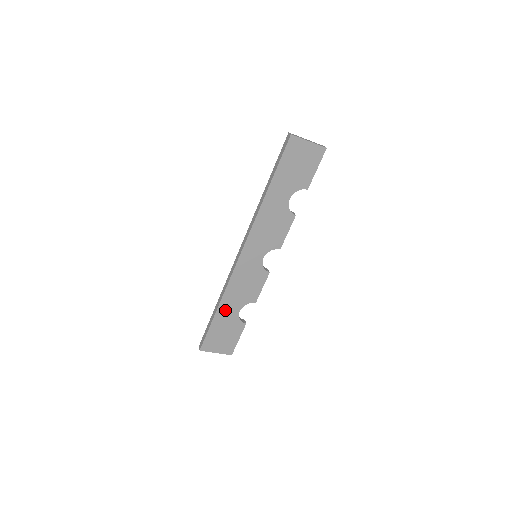
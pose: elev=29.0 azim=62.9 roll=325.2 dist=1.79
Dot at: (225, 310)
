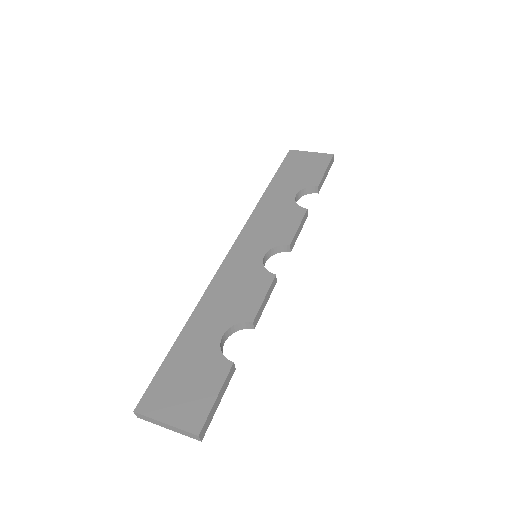
Dot at: occluded
